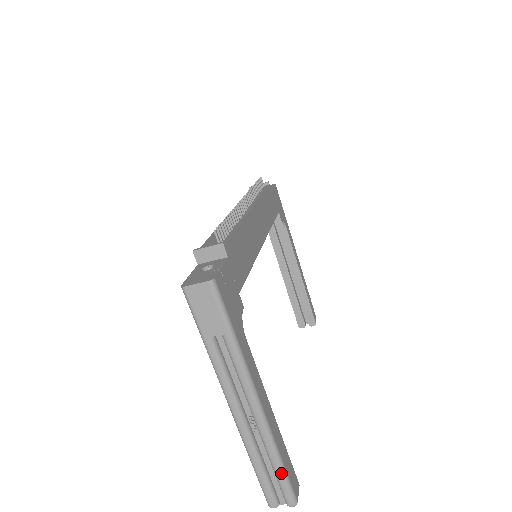
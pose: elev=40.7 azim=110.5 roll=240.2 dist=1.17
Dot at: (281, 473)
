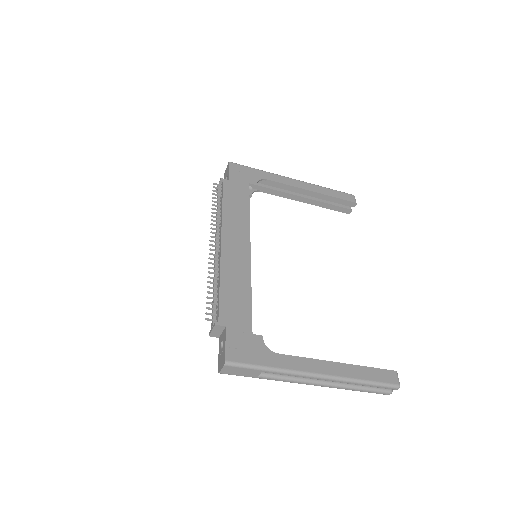
Dot at: (371, 385)
